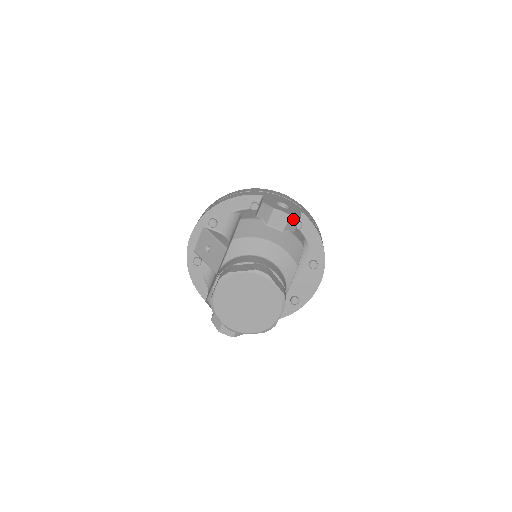
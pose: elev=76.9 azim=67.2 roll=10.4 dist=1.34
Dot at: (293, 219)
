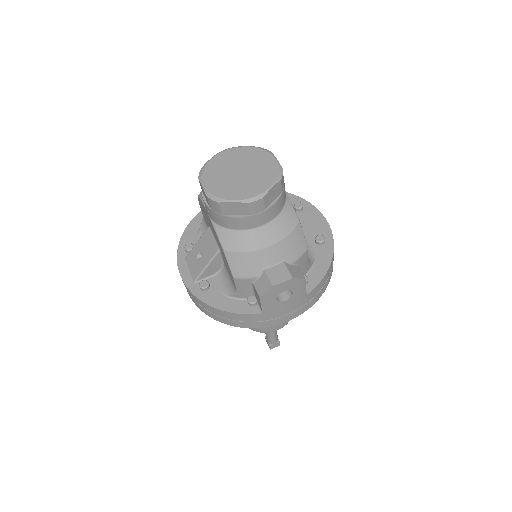
Dot at: occluded
